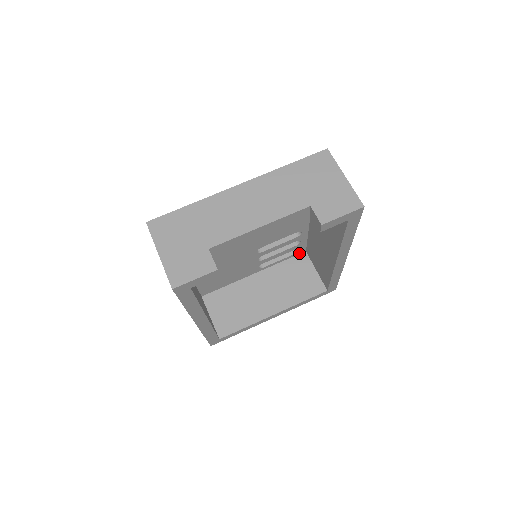
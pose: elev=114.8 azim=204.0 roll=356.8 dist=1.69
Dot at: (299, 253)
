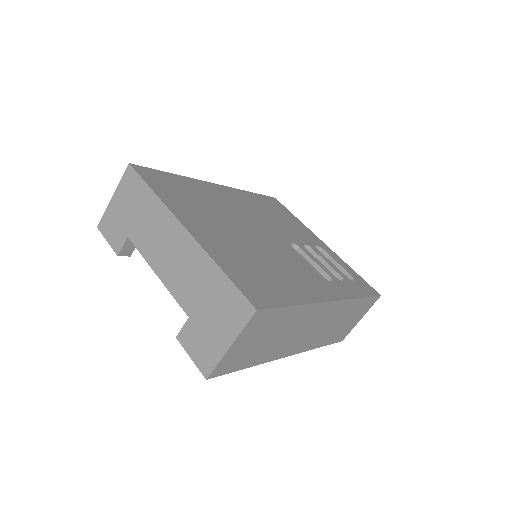
Dot at: occluded
